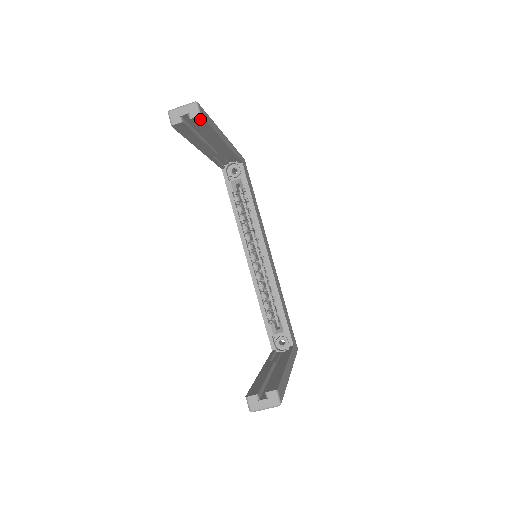
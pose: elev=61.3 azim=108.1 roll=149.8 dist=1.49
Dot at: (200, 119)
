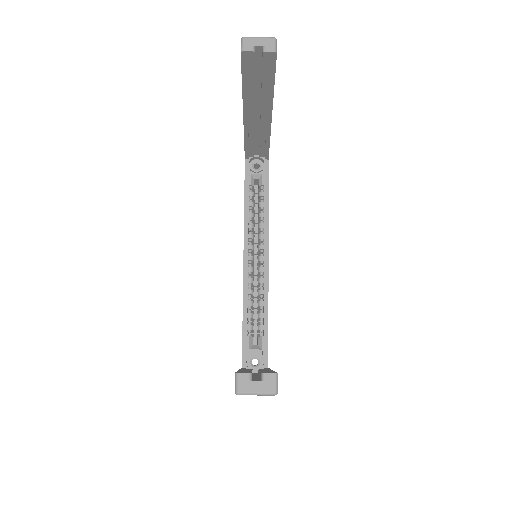
Dot at: (272, 58)
